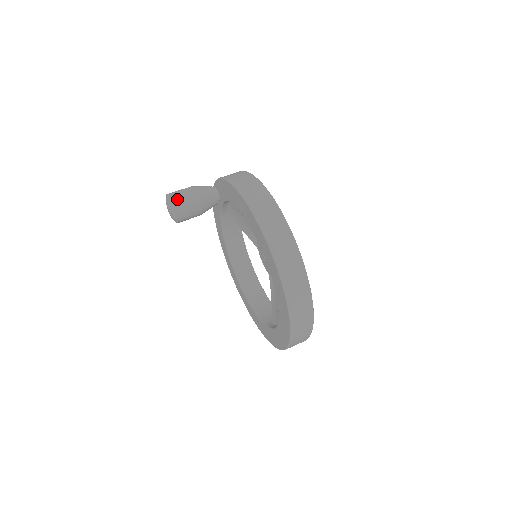
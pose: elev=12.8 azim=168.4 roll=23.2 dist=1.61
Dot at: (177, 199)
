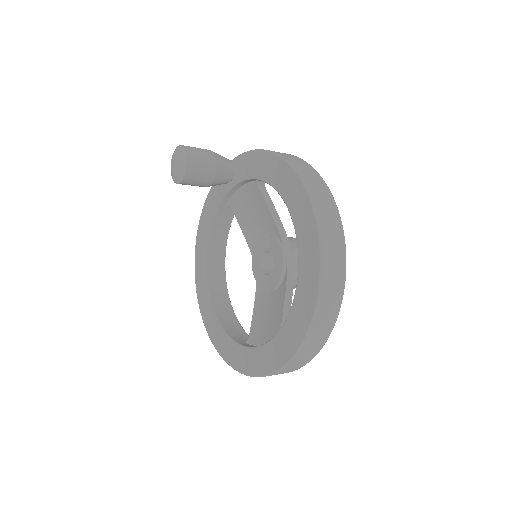
Dot at: (193, 153)
